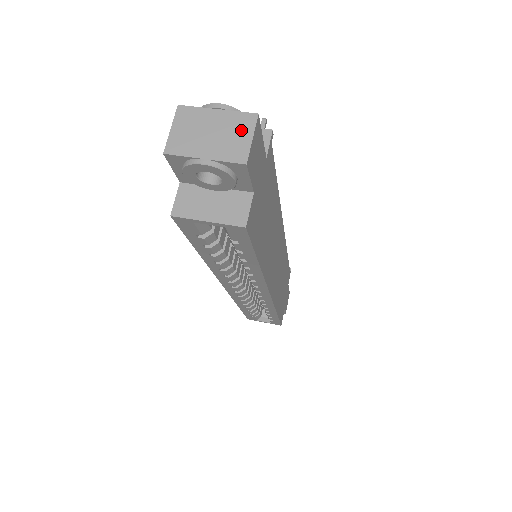
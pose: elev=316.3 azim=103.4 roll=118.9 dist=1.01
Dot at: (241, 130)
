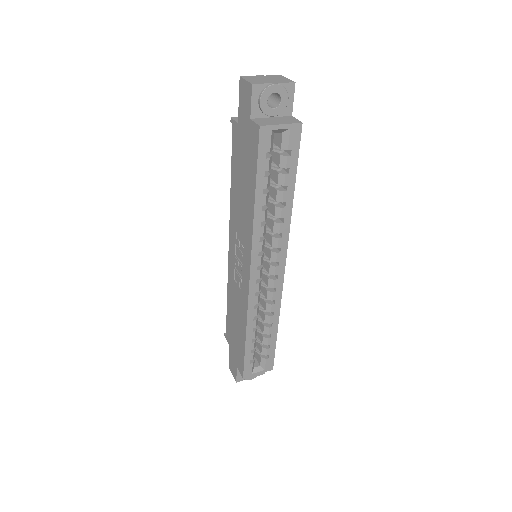
Dot at: (280, 78)
